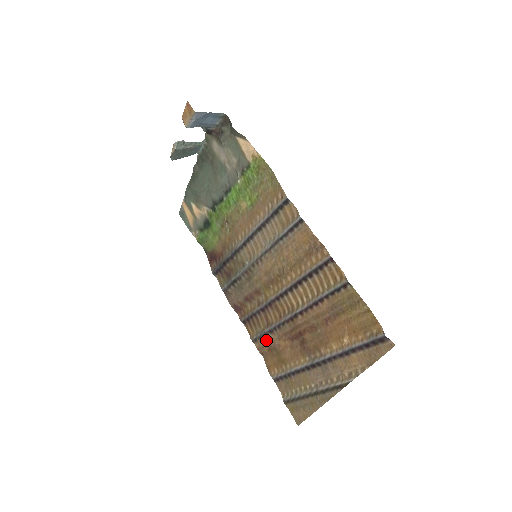
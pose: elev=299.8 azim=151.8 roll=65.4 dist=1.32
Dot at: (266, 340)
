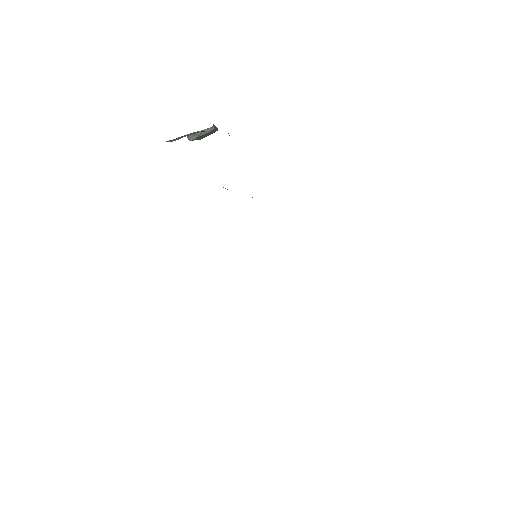
Dot at: occluded
